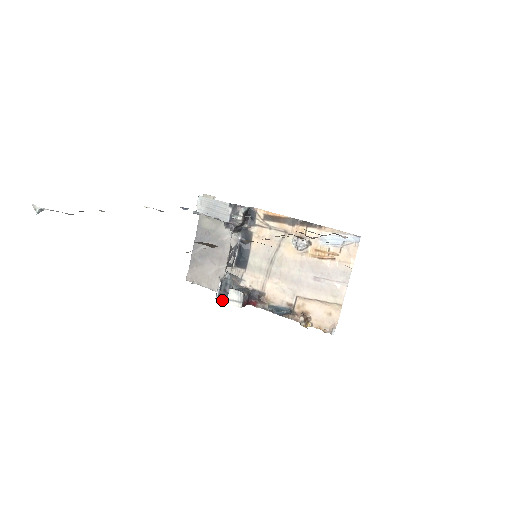
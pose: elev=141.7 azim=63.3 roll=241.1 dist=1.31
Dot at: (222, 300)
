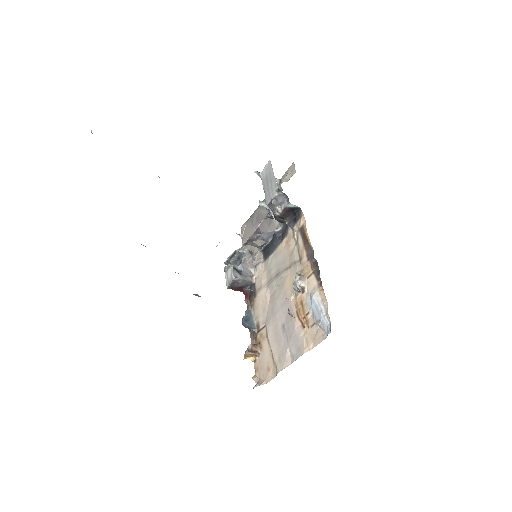
Dot at: (224, 268)
